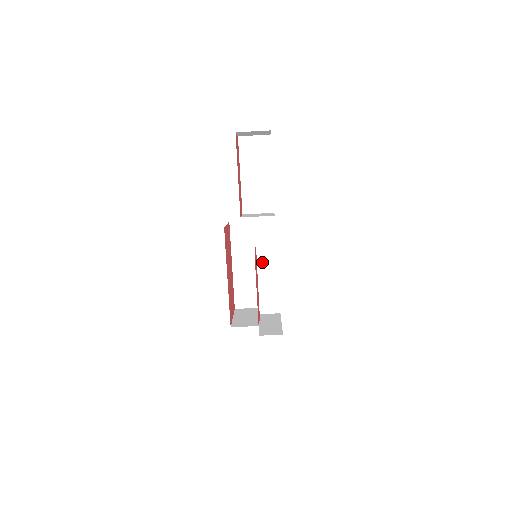
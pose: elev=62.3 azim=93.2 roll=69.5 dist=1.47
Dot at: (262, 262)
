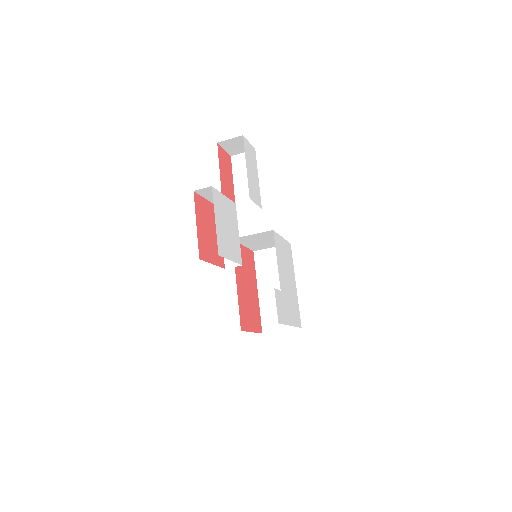
Dot at: occluded
